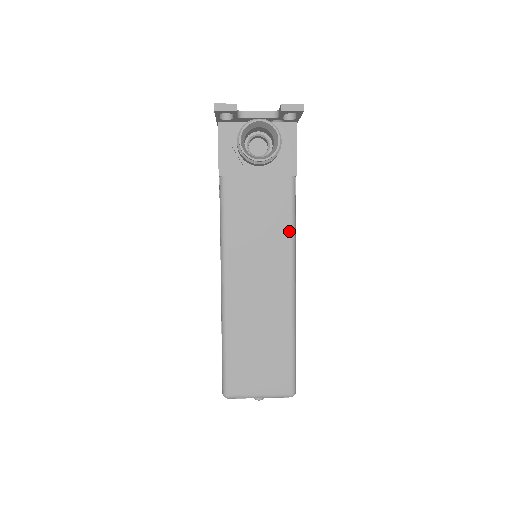
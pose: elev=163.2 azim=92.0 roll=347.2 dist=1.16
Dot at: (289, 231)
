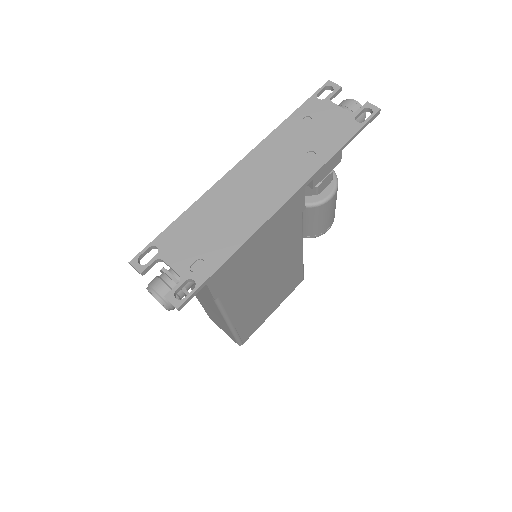
Dot at: (219, 311)
